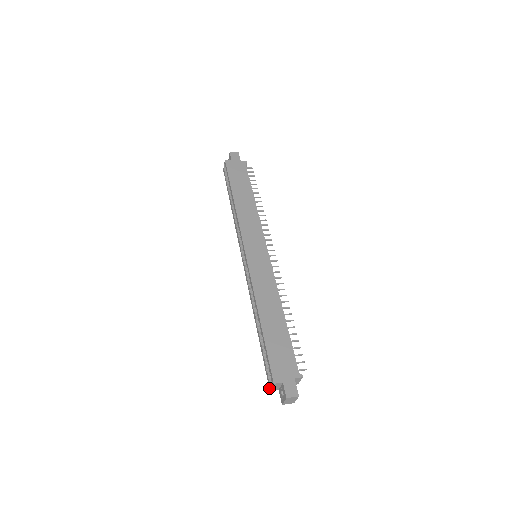
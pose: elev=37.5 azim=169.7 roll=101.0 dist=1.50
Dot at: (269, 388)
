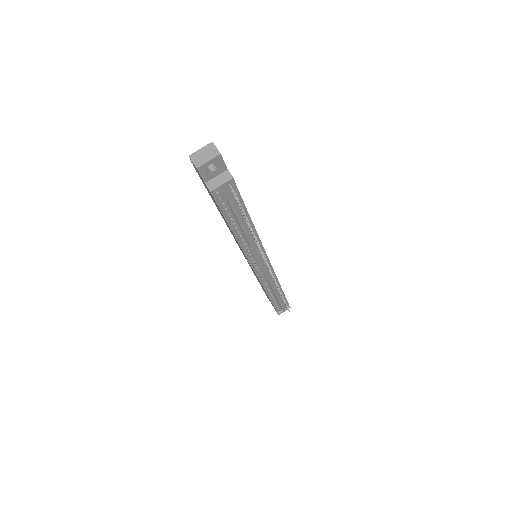
Dot at: occluded
